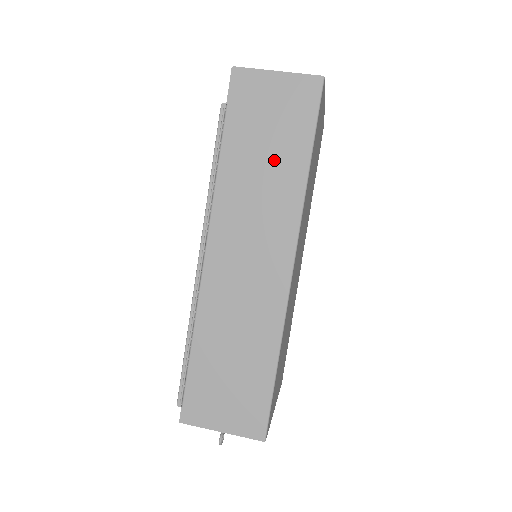
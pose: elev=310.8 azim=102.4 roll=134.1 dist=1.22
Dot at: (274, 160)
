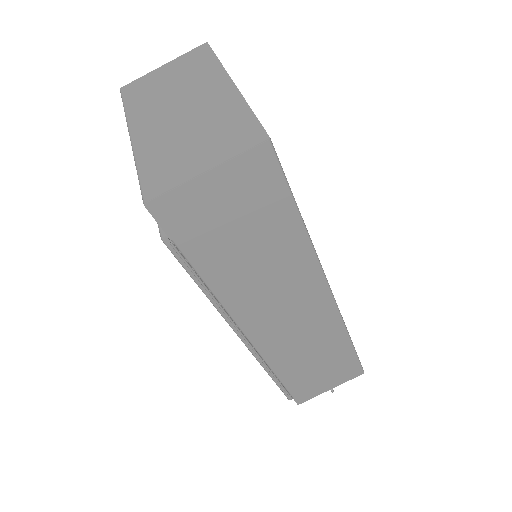
Dot at: (264, 247)
